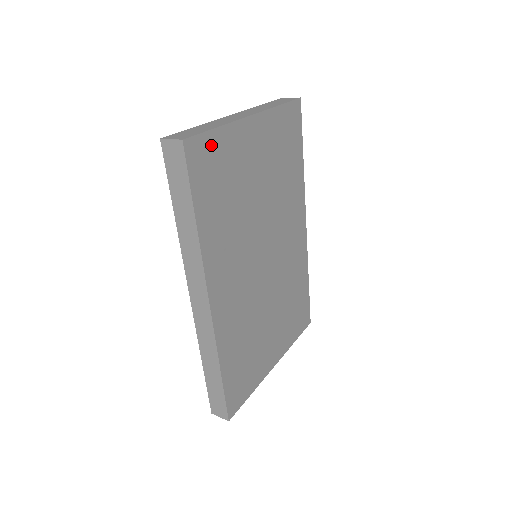
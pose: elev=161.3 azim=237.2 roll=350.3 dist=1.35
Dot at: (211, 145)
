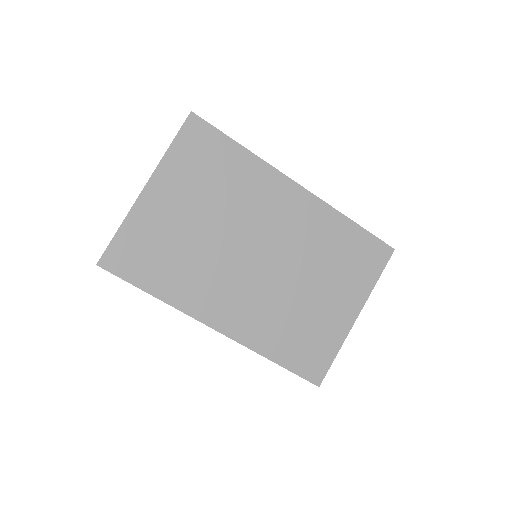
Dot at: (123, 244)
